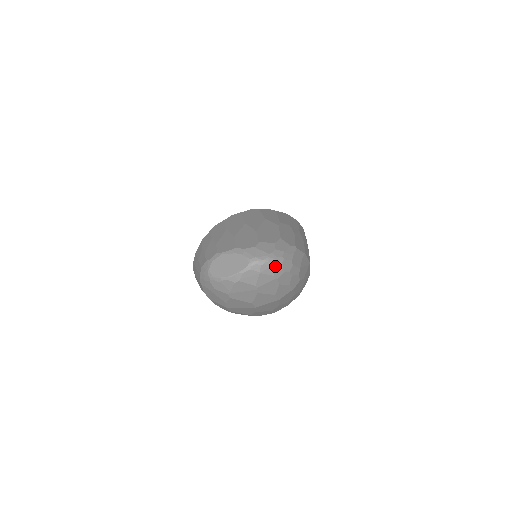
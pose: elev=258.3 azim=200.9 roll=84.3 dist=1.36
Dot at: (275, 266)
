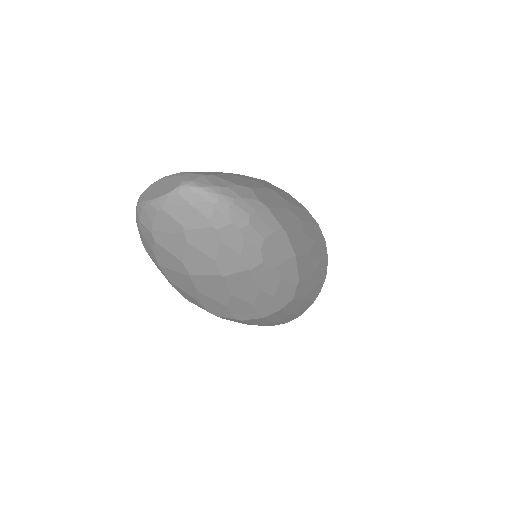
Dot at: (215, 204)
